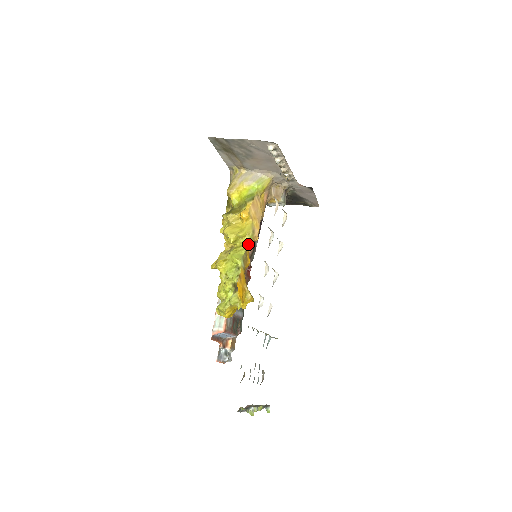
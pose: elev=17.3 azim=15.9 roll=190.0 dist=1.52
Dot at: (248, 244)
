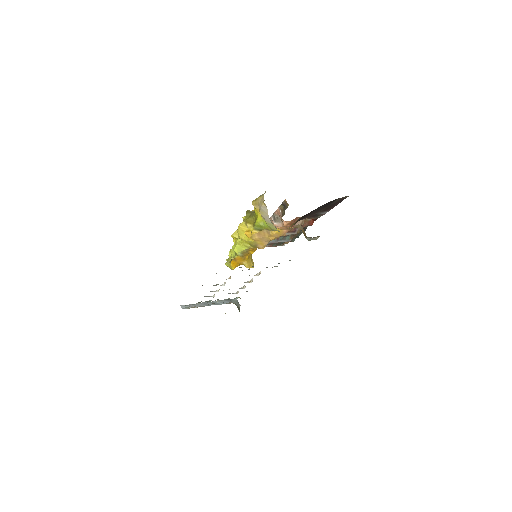
Dot at: (252, 246)
